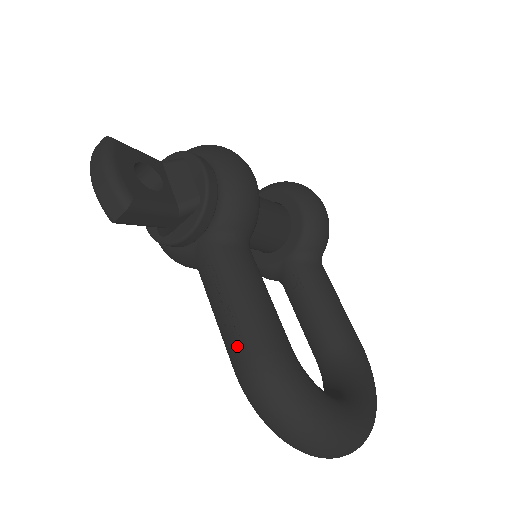
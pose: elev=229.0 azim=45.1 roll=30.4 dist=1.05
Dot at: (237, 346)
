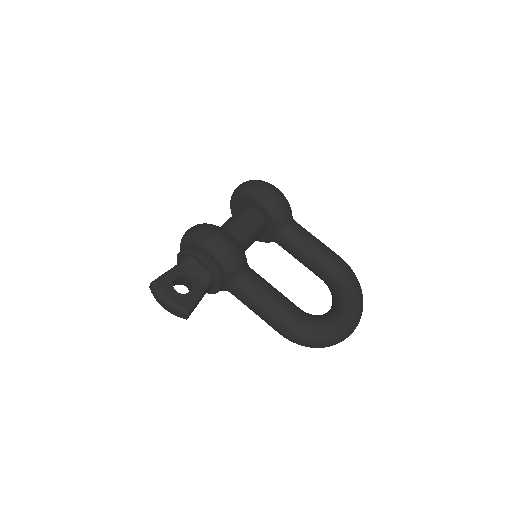
Dot at: (274, 327)
